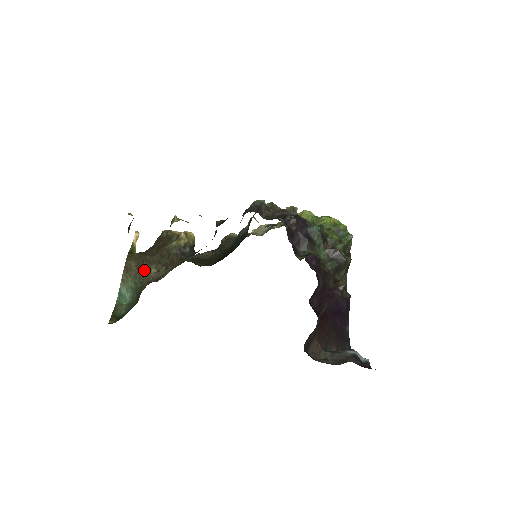
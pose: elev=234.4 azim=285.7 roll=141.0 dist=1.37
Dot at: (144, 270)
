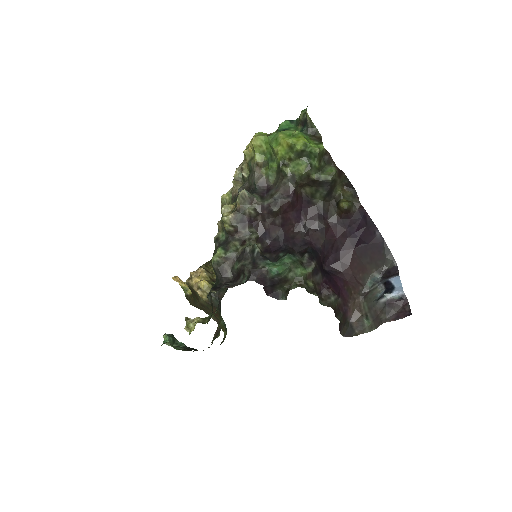
Dot at: occluded
